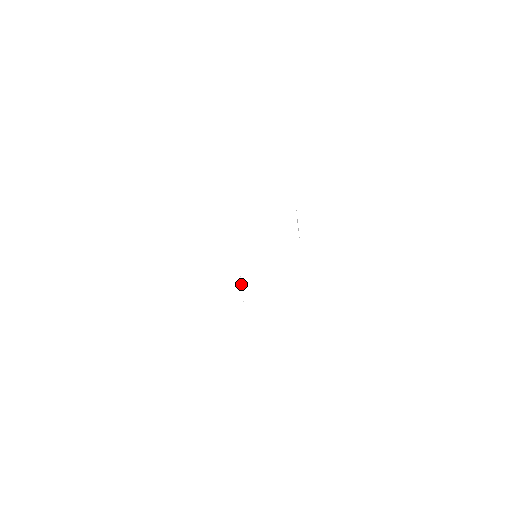
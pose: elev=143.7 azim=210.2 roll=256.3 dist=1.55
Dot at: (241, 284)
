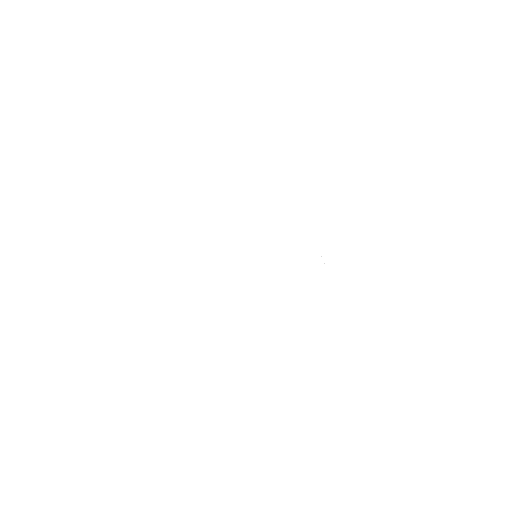
Dot at: occluded
